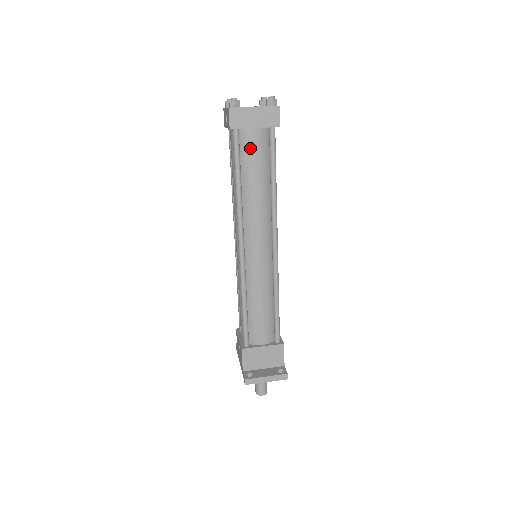
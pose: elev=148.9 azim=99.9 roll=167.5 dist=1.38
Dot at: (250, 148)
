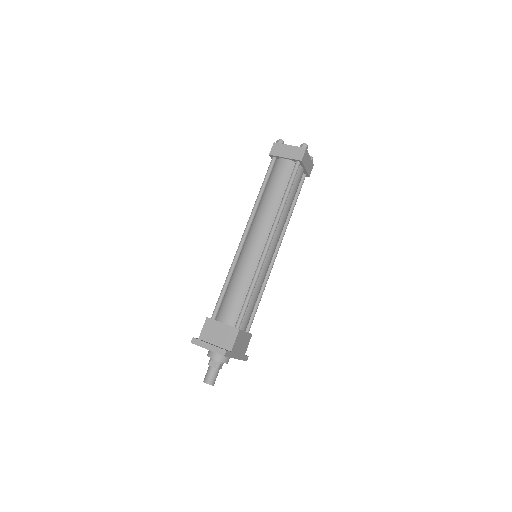
Dot at: (278, 170)
